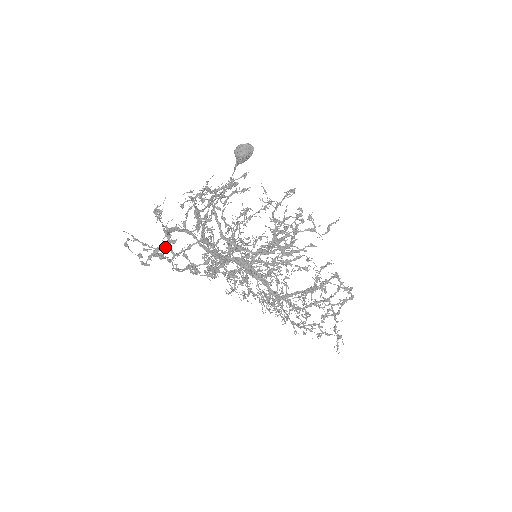
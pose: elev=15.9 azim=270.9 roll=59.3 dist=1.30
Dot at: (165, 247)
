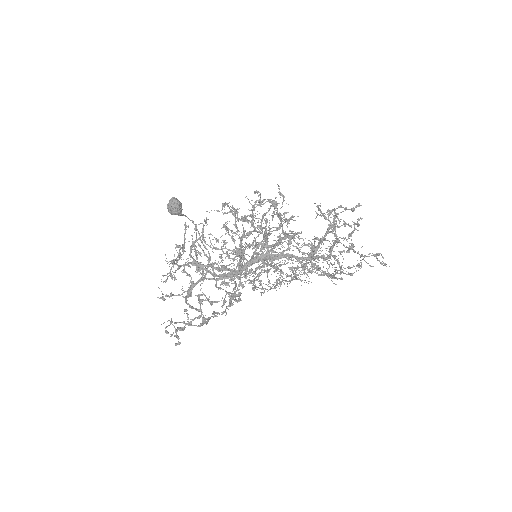
Dot at: (187, 315)
